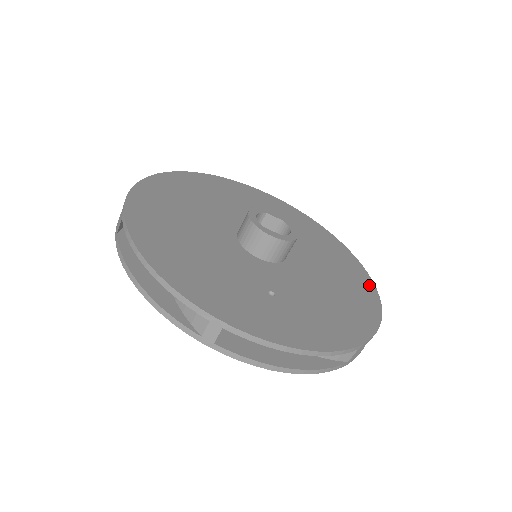
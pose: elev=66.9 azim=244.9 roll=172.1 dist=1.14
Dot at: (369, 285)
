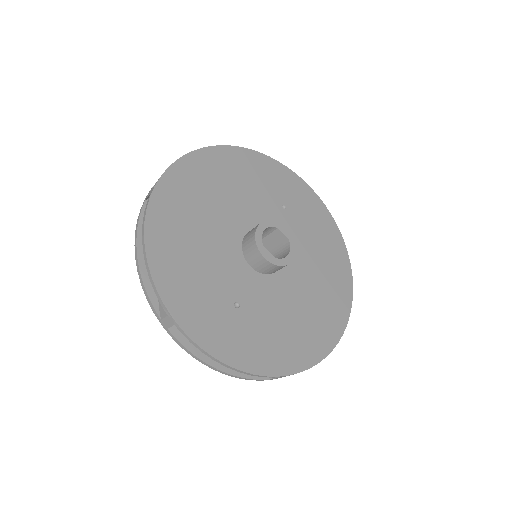
Dot at: (342, 319)
